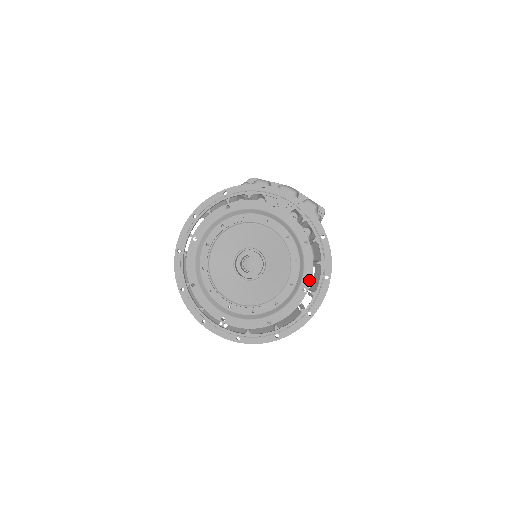
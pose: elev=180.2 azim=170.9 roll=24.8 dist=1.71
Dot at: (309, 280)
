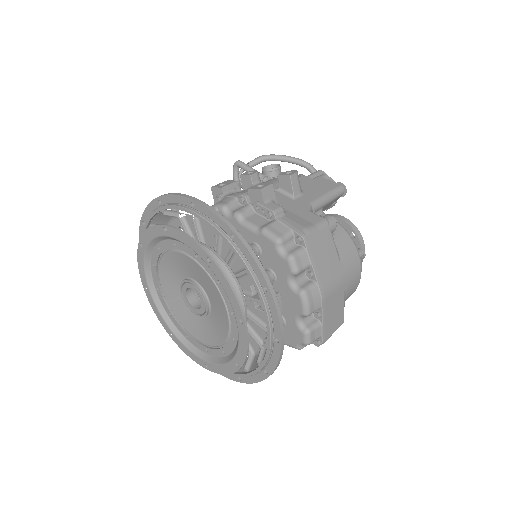
Dot at: (216, 371)
